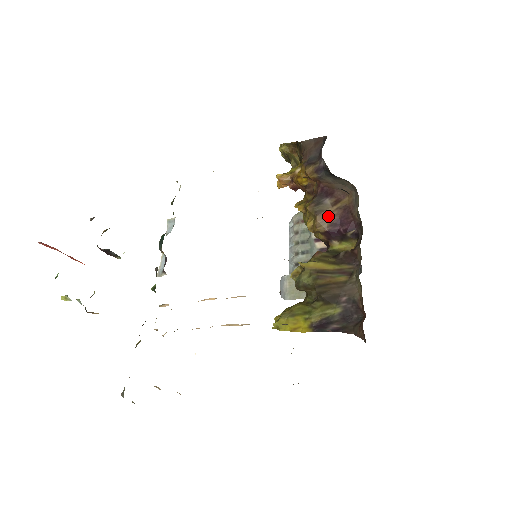
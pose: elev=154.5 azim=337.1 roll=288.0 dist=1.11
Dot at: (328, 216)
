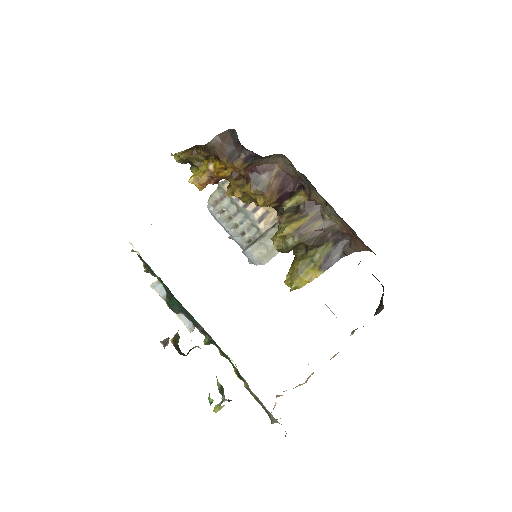
Dot at: (272, 188)
